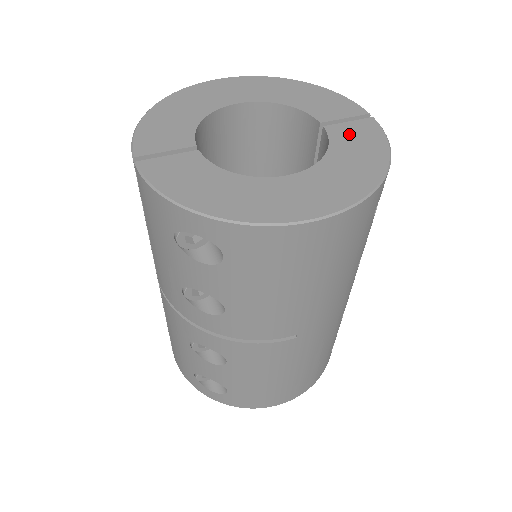
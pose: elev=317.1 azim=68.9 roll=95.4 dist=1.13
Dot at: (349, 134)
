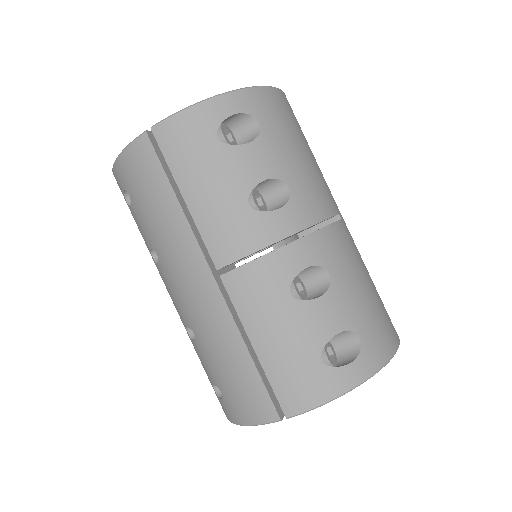
Dot at: occluded
